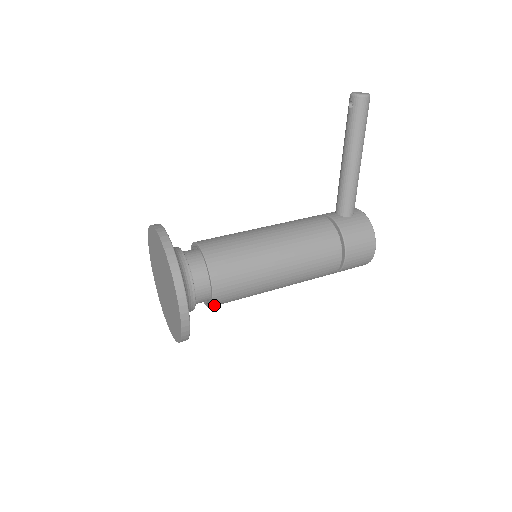
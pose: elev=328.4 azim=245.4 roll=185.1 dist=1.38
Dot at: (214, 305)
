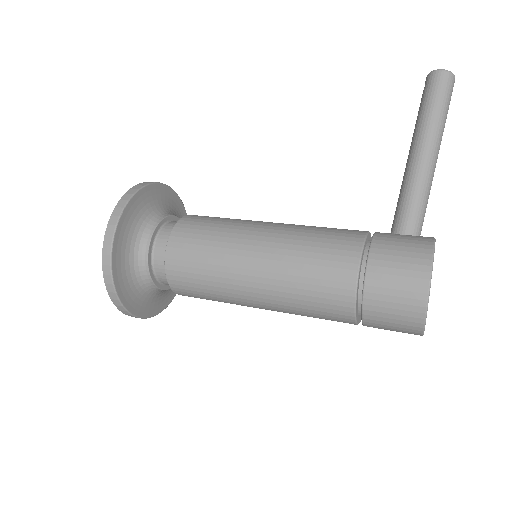
Dot at: (170, 279)
